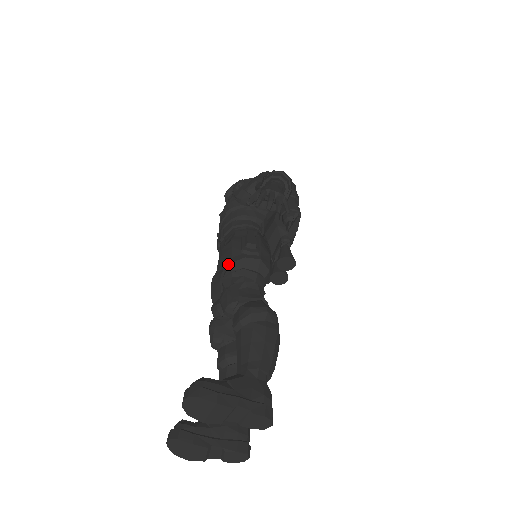
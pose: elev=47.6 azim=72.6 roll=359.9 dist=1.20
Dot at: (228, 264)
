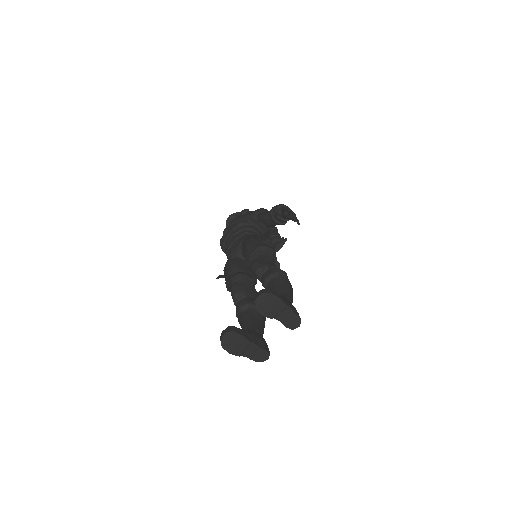
Dot at: (253, 248)
